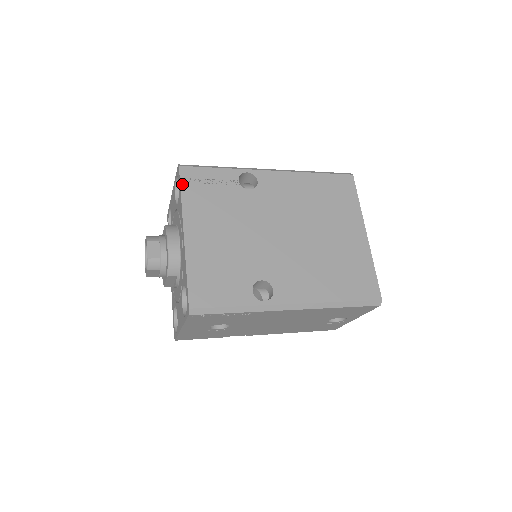
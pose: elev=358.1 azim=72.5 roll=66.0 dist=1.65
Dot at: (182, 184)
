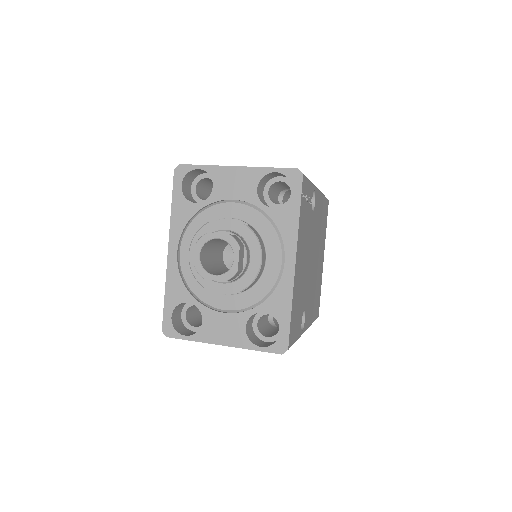
Dot at: (301, 200)
